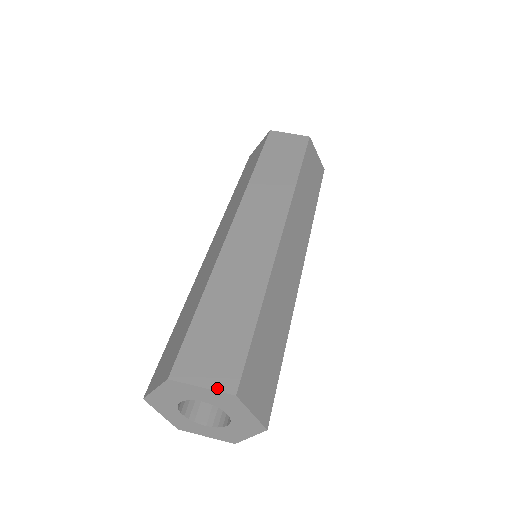
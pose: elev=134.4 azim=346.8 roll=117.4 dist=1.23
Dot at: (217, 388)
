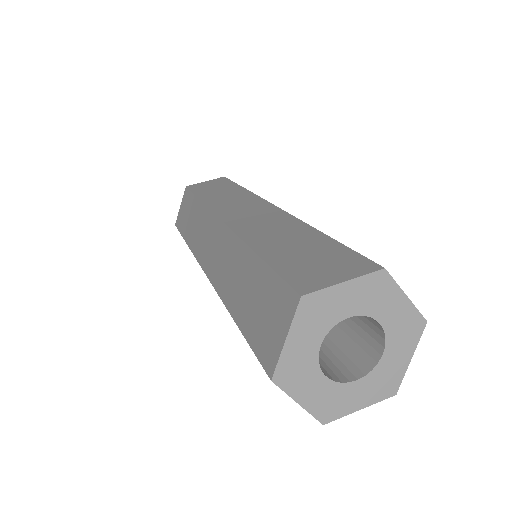
Dot at: (360, 274)
